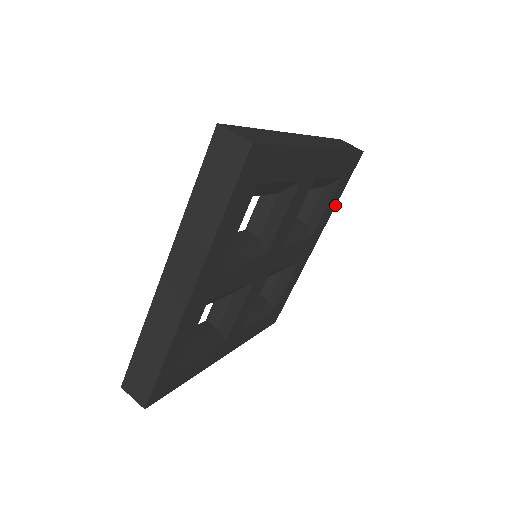
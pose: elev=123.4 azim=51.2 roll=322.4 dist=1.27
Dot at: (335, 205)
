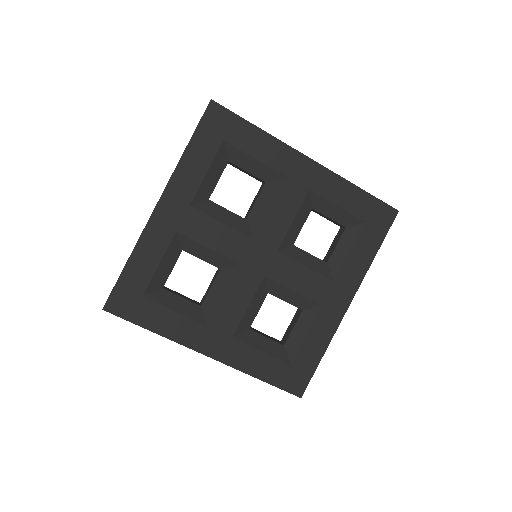
Dot at: (370, 262)
